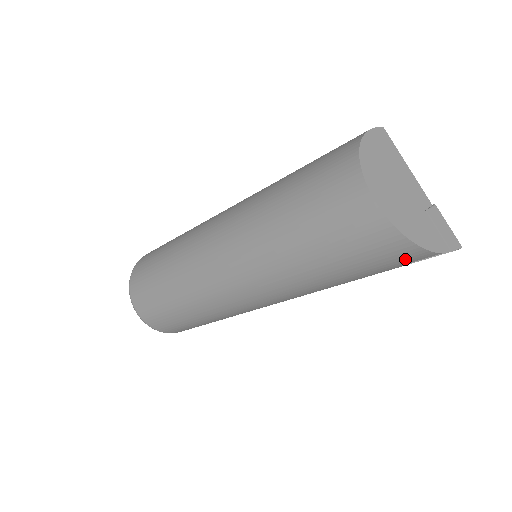
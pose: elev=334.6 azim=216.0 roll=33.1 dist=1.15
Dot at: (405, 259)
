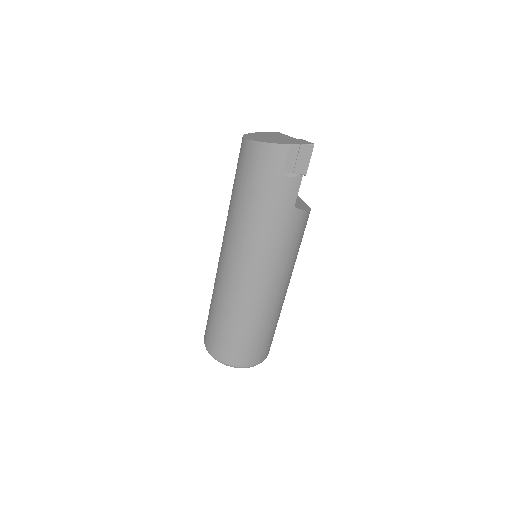
Dot at: (276, 160)
